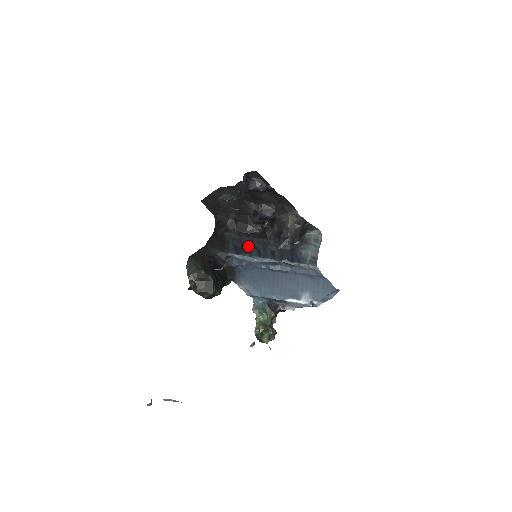
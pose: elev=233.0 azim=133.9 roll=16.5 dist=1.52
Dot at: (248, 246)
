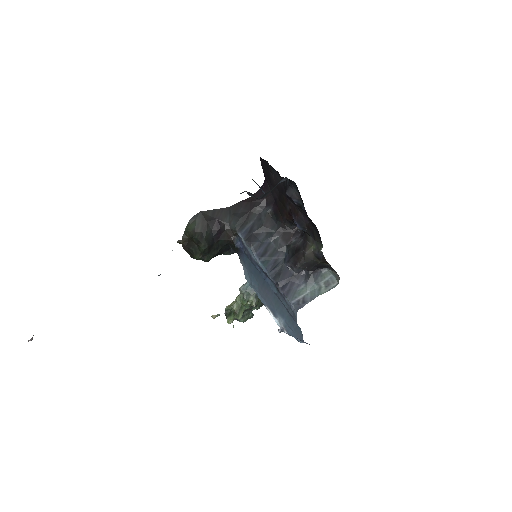
Dot at: (263, 238)
